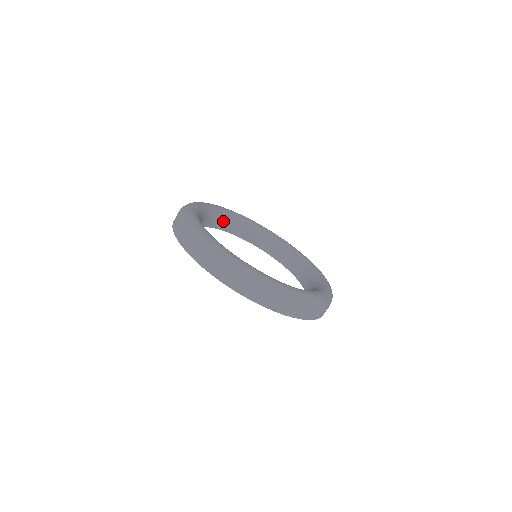
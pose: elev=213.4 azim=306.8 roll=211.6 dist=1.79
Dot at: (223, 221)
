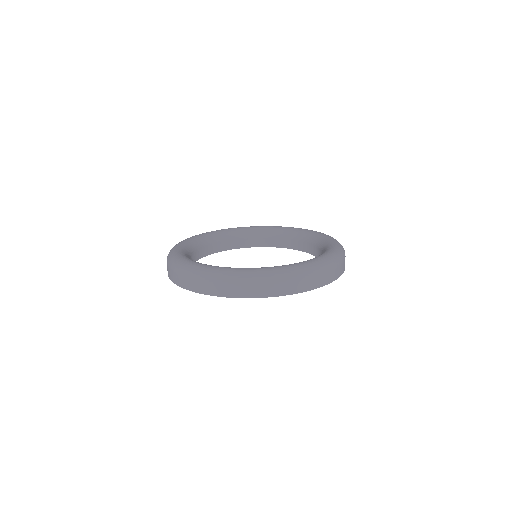
Dot at: (246, 239)
